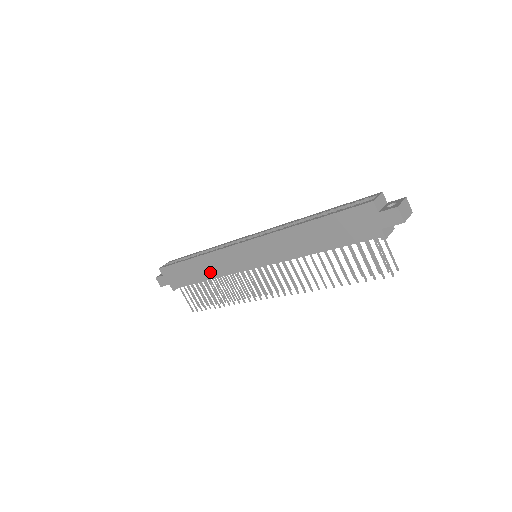
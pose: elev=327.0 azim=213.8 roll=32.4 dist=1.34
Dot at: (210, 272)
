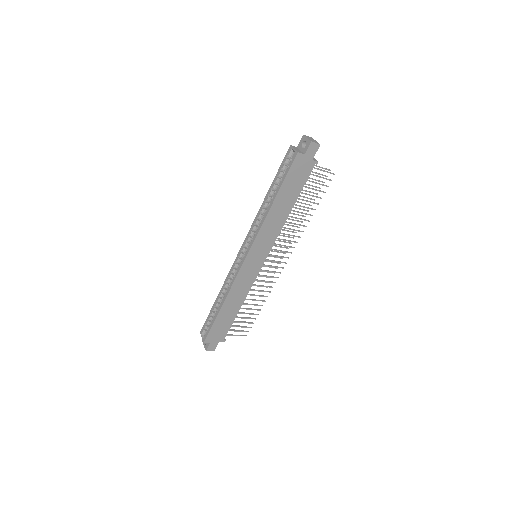
Dot at: (240, 299)
